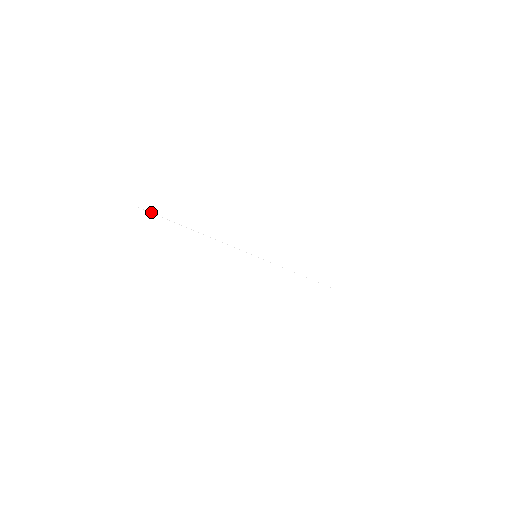
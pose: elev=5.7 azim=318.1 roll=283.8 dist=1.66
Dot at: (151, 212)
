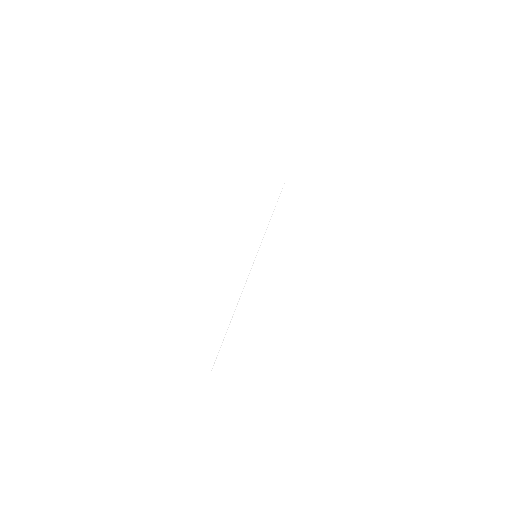
Dot at: occluded
